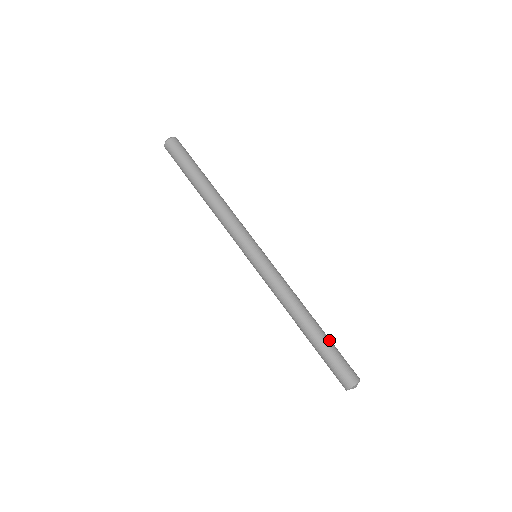
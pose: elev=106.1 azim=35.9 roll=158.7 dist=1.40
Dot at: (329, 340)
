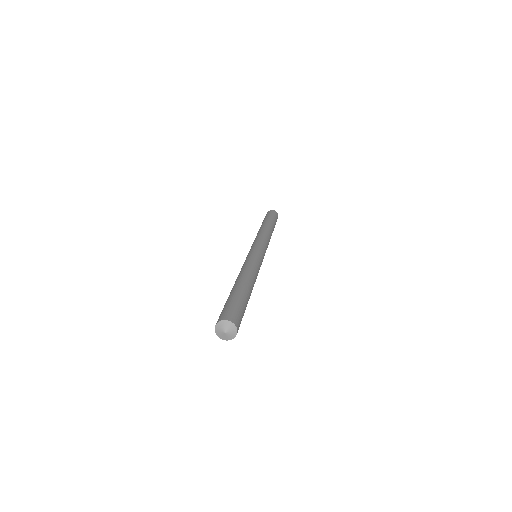
Dot at: (244, 296)
